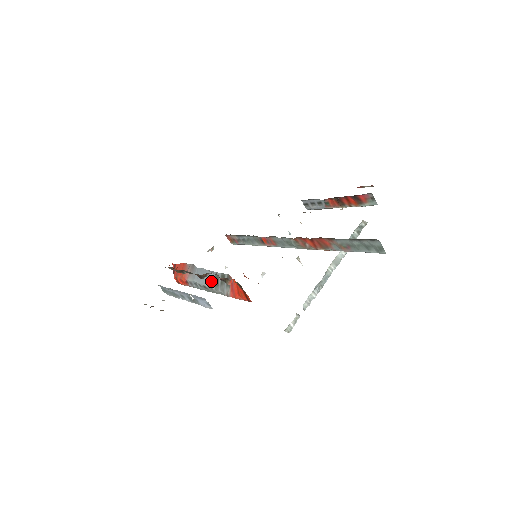
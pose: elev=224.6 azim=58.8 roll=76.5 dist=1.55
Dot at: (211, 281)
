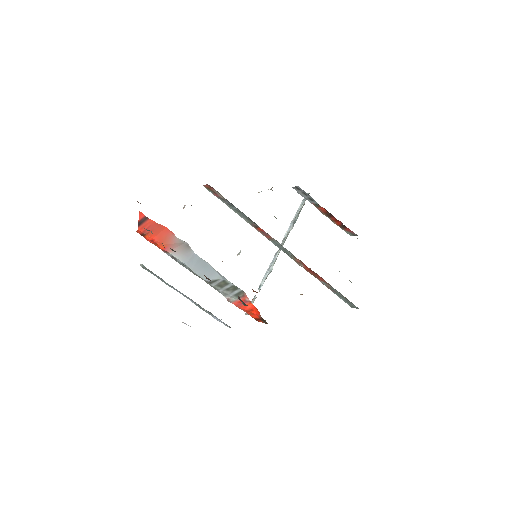
Dot at: (215, 281)
